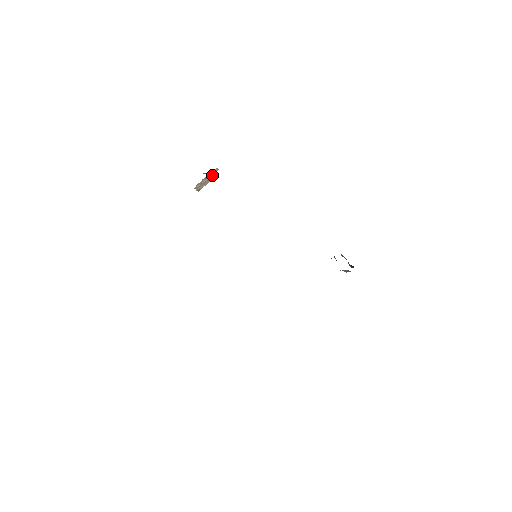
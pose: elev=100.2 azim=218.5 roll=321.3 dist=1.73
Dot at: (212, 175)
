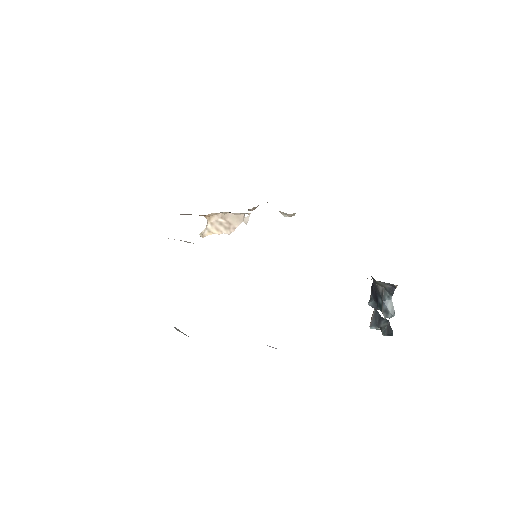
Dot at: (236, 223)
